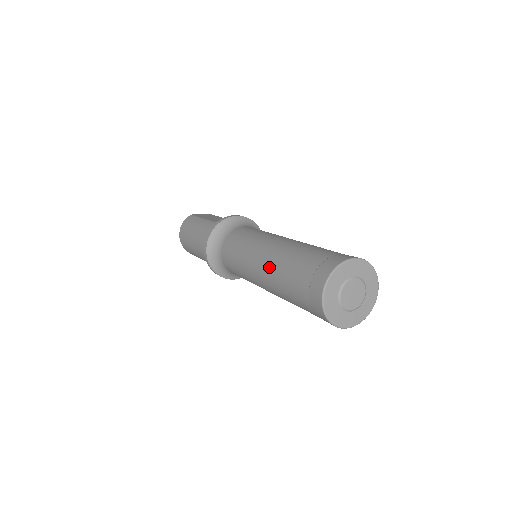
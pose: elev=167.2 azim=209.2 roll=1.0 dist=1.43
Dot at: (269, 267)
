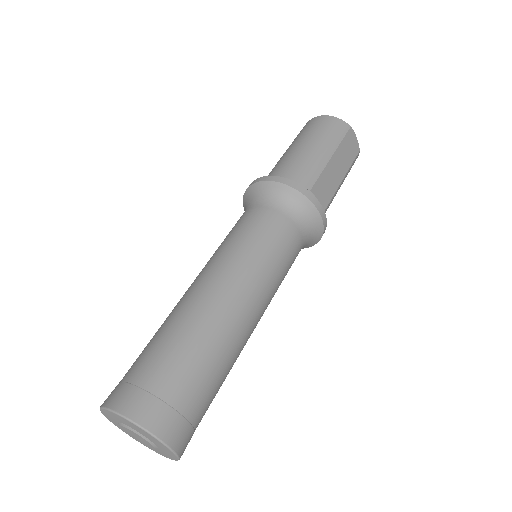
Dot at: (194, 305)
